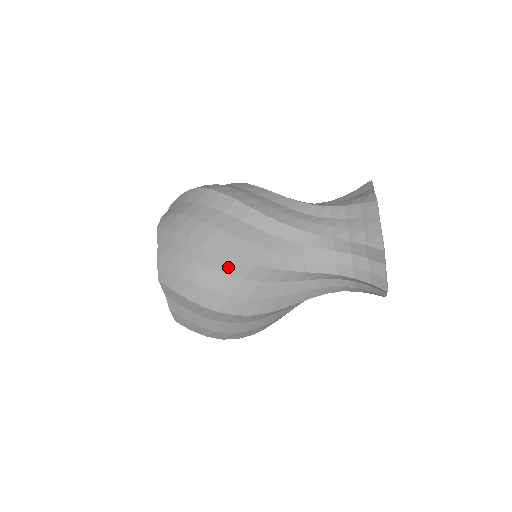
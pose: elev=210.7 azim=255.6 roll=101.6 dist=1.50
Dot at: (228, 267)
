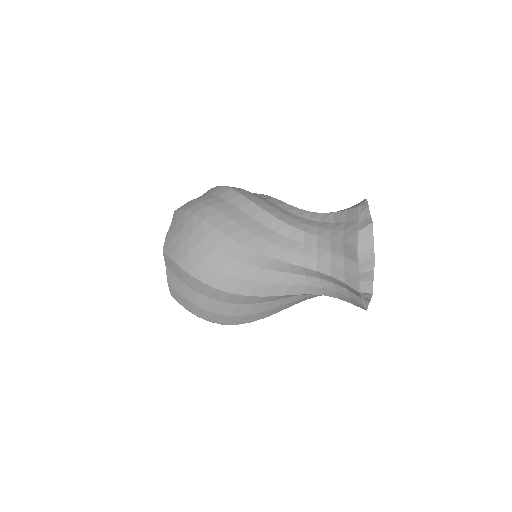
Dot at: (224, 298)
